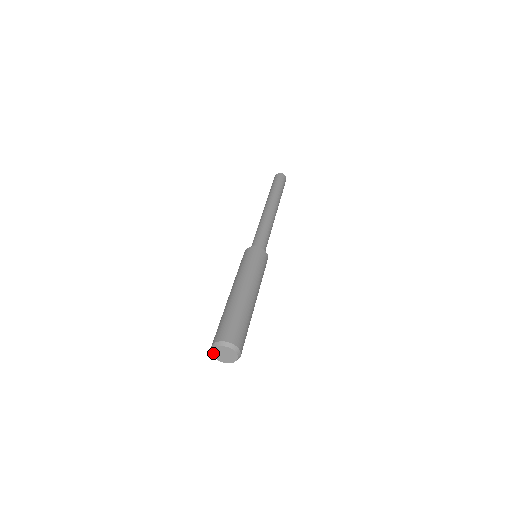
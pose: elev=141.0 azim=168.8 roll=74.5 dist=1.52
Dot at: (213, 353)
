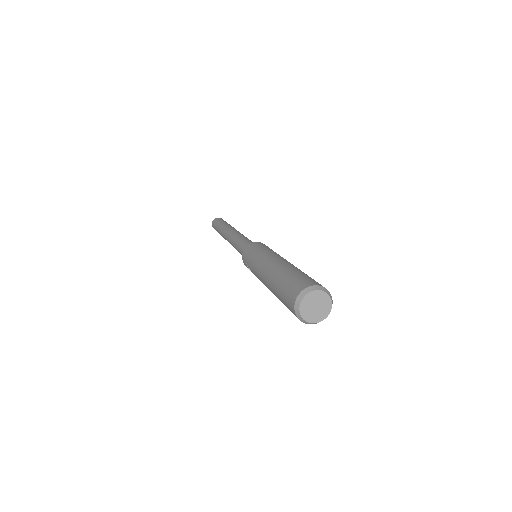
Dot at: (301, 313)
